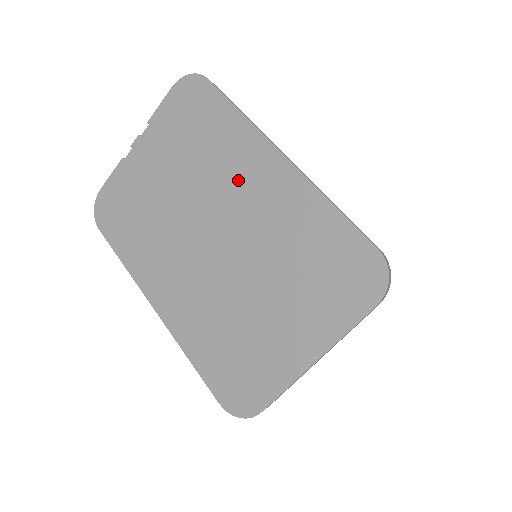
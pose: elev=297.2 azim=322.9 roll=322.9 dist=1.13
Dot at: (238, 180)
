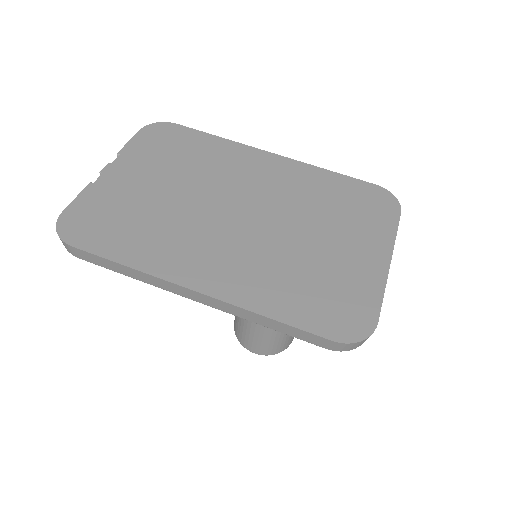
Dot at: (243, 173)
